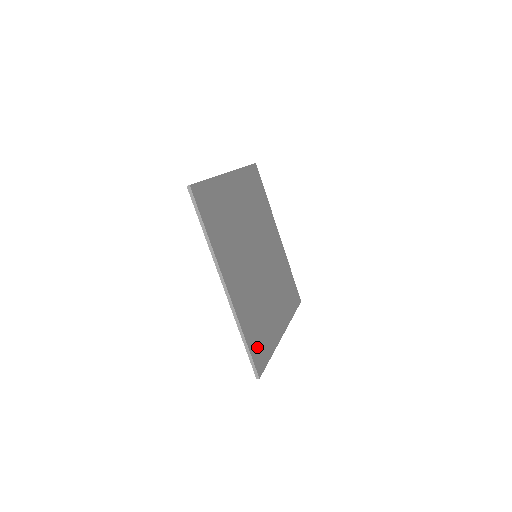
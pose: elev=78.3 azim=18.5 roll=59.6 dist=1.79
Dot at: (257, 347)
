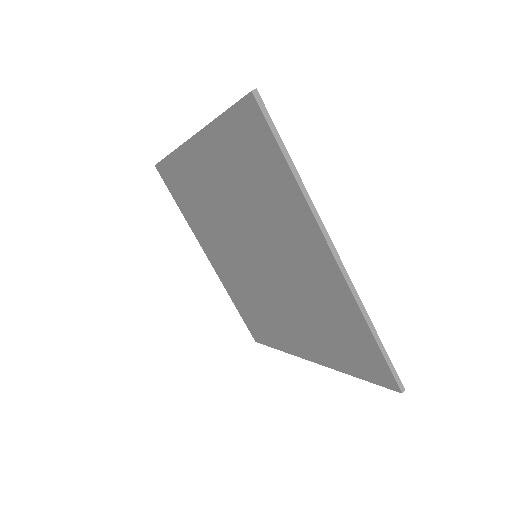
Dot at: occluded
